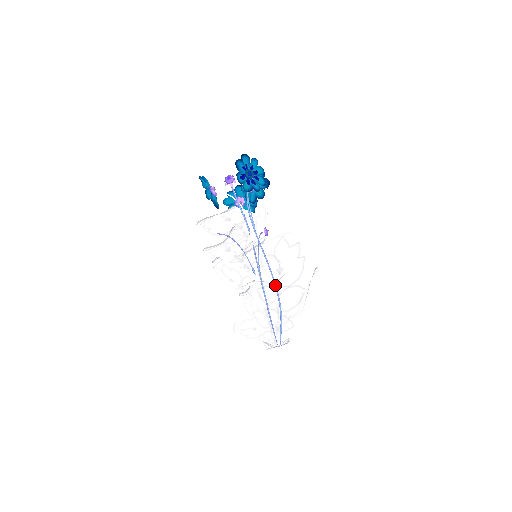
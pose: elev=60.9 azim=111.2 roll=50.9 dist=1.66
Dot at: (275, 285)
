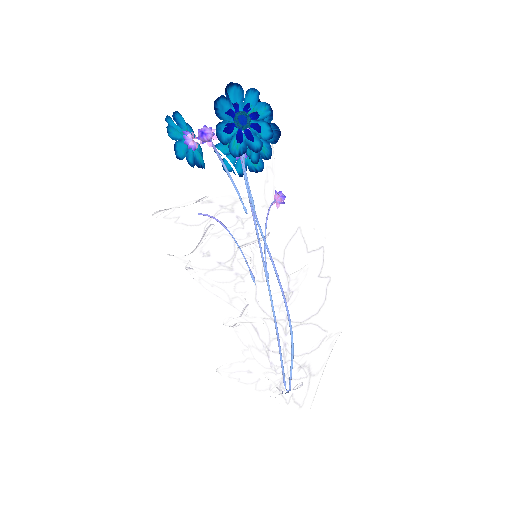
Dot at: (279, 318)
